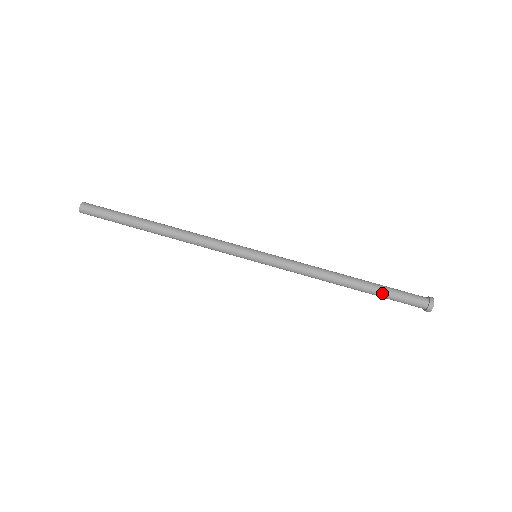
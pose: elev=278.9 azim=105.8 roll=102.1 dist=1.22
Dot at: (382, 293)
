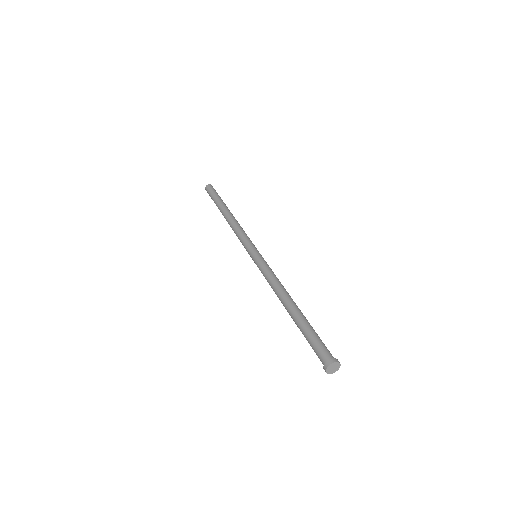
Dot at: (308, 325)
